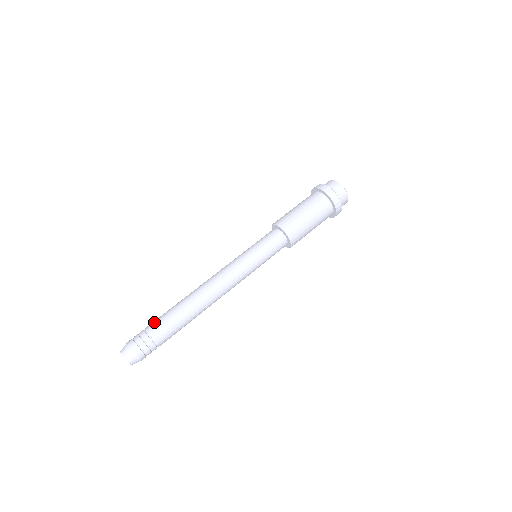
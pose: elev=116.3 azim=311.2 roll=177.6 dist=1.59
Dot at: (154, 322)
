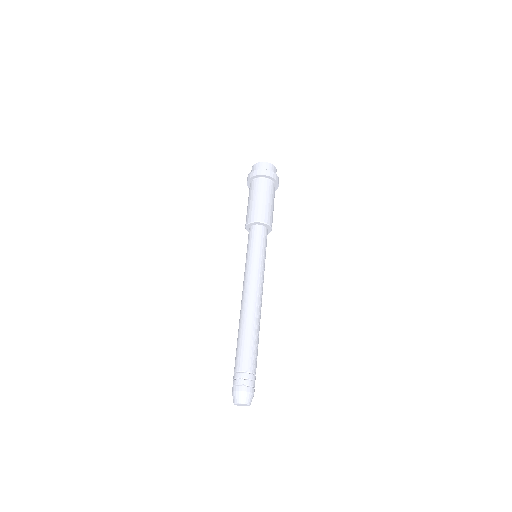
Dot at: (244, 360)
